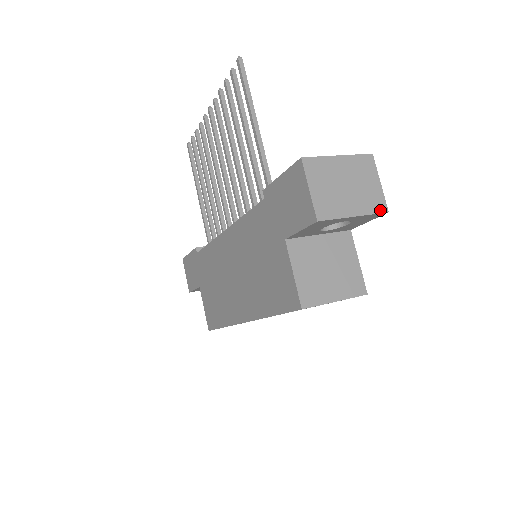
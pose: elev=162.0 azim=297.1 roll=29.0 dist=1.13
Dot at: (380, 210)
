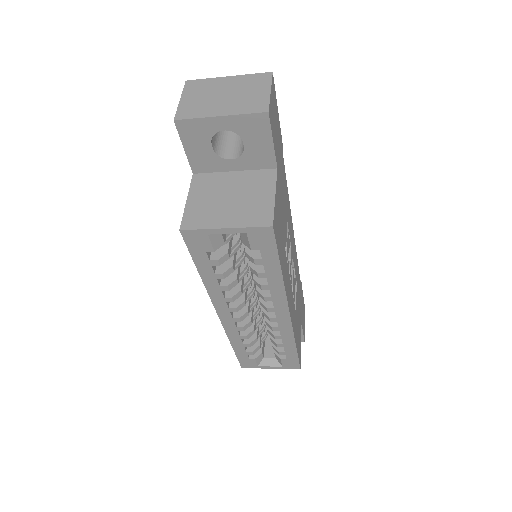
Dot at: (257, 111)
